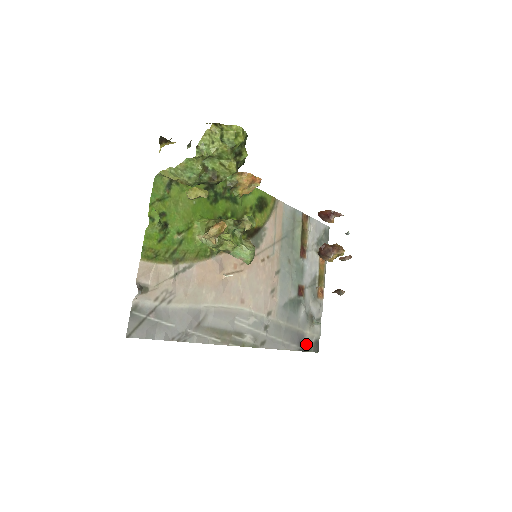
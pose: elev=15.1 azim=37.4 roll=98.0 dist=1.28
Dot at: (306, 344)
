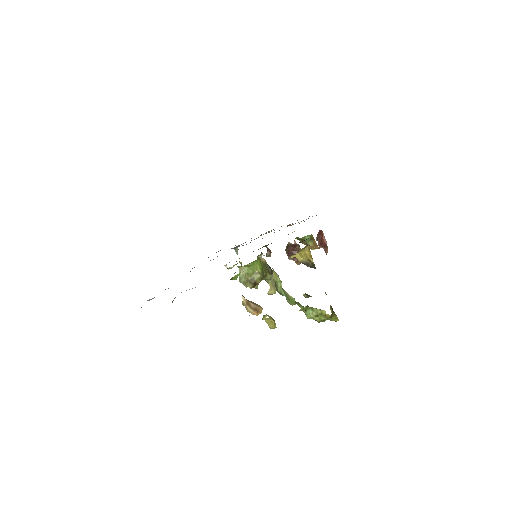
Dot at: occluded
